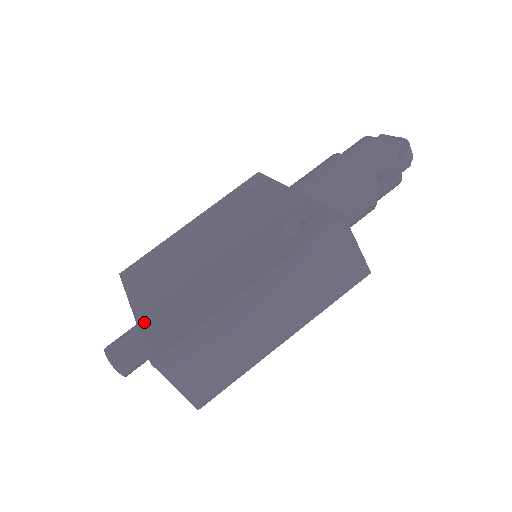
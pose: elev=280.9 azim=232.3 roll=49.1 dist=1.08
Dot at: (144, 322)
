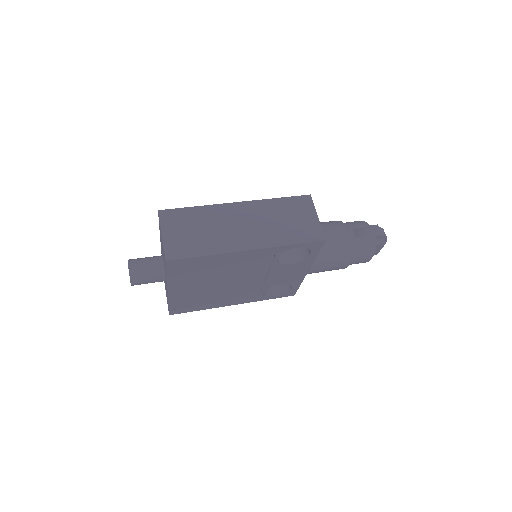
Dot at: occluded
